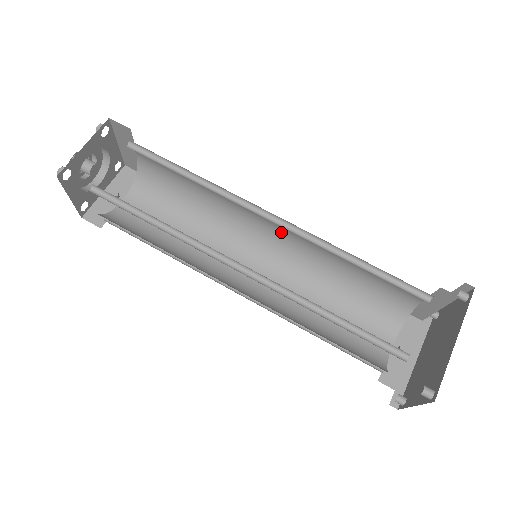
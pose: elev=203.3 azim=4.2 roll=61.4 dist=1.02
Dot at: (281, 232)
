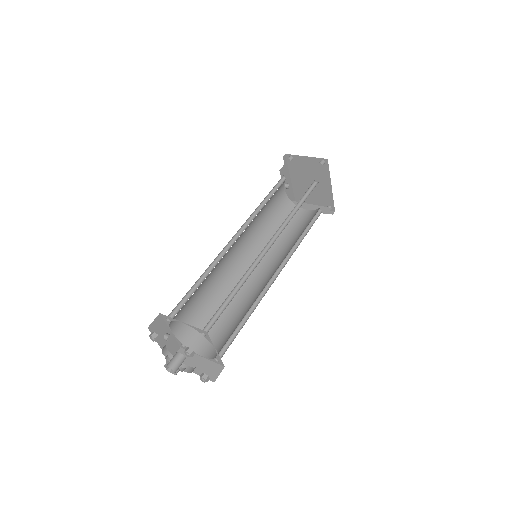
Dot at: occluded
